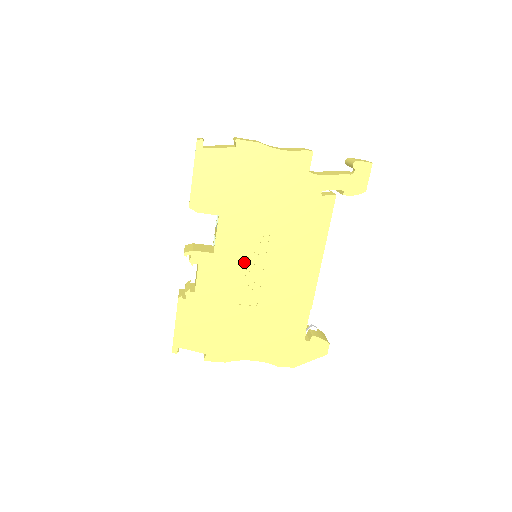
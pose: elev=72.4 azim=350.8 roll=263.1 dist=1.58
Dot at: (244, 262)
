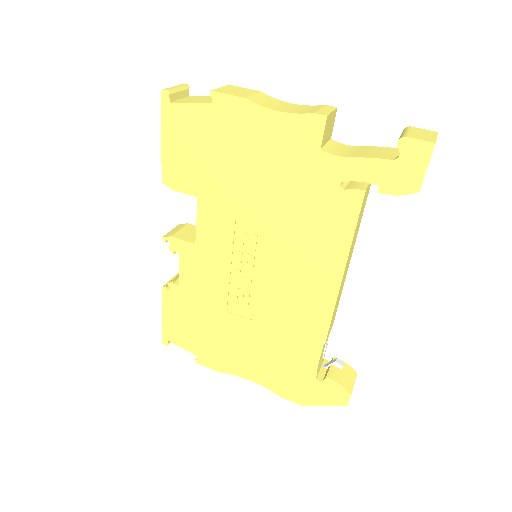
Dot at: (233, 263)
